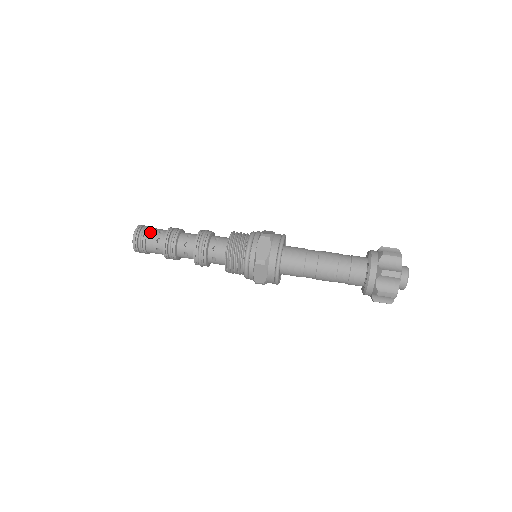
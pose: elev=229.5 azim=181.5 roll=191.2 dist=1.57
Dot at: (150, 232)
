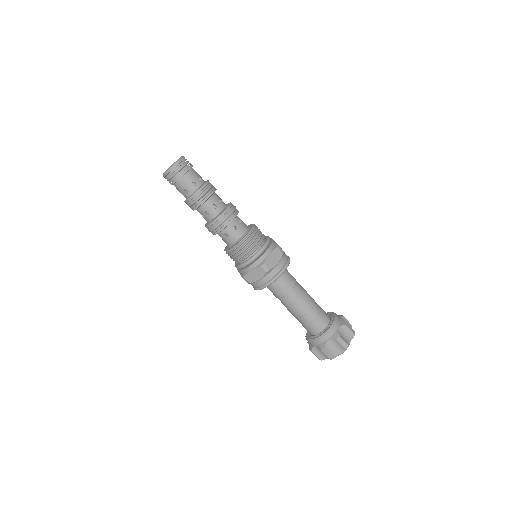
Dot at: (191, 171)
